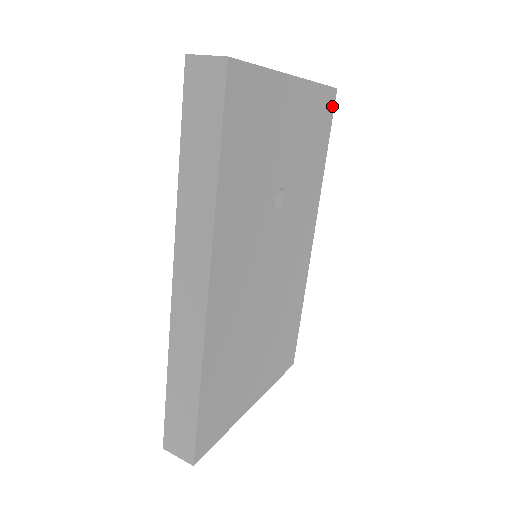
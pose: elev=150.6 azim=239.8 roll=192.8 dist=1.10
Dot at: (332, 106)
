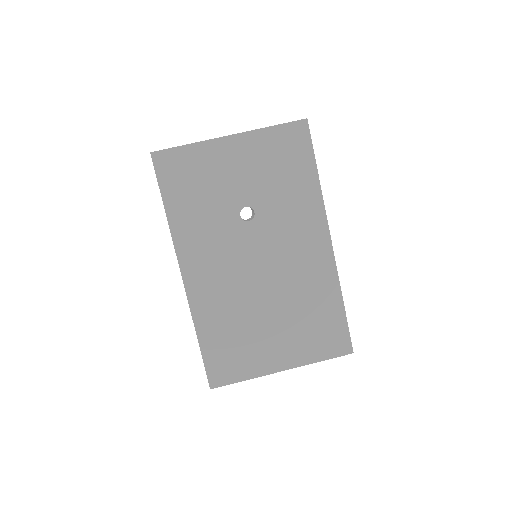
Dot at: (306, 133)
